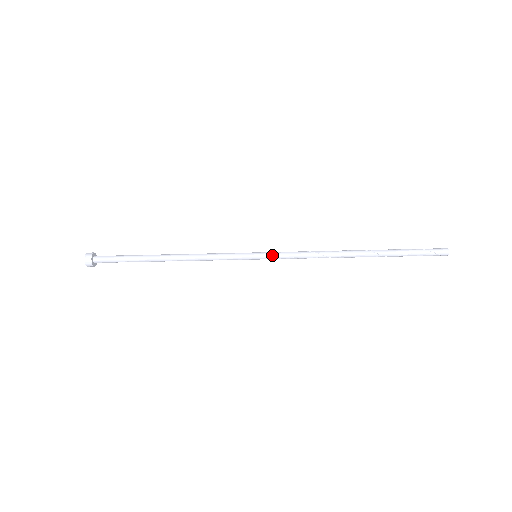
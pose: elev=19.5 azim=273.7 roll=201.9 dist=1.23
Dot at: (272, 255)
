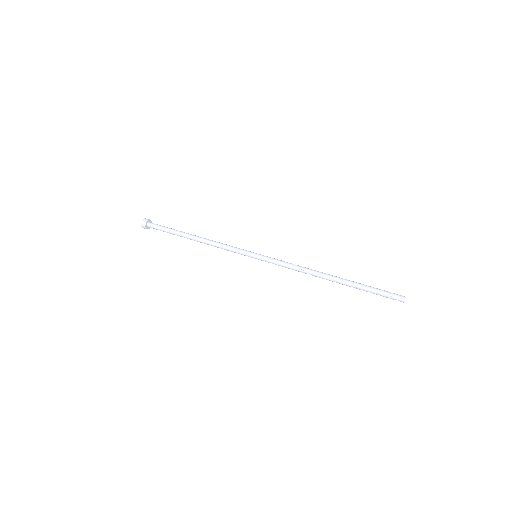
Dot at: (267, 259)
